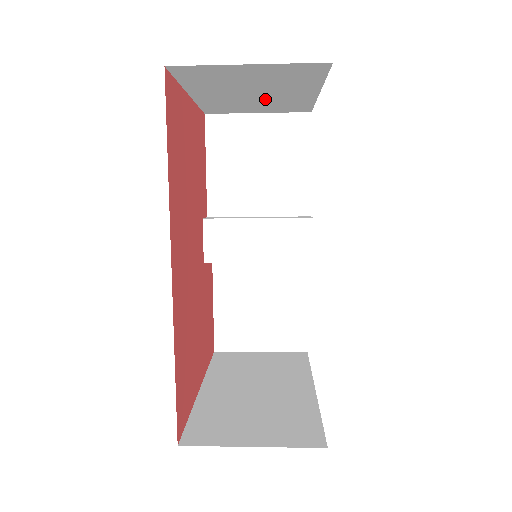
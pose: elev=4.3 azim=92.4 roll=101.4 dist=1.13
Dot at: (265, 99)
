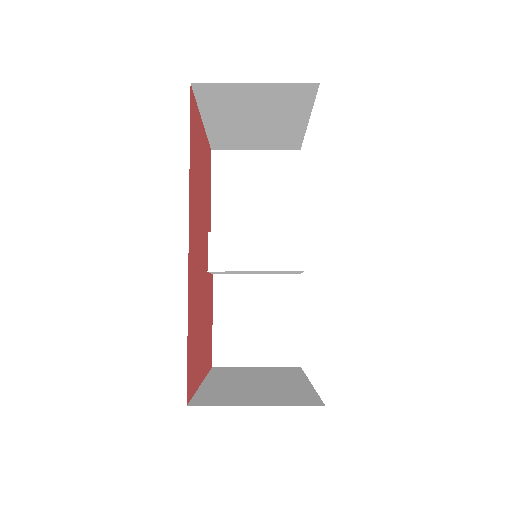
Dot at: (264, 130)
